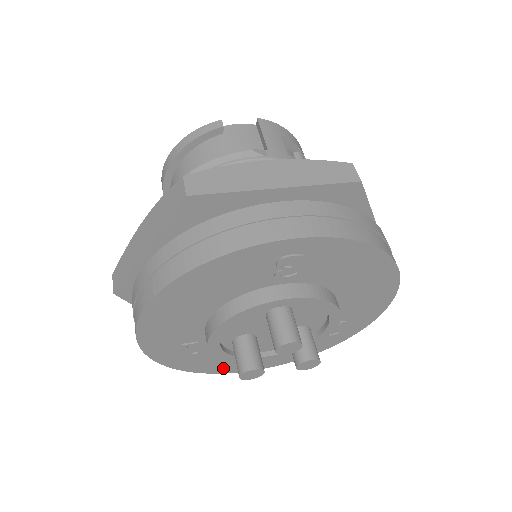
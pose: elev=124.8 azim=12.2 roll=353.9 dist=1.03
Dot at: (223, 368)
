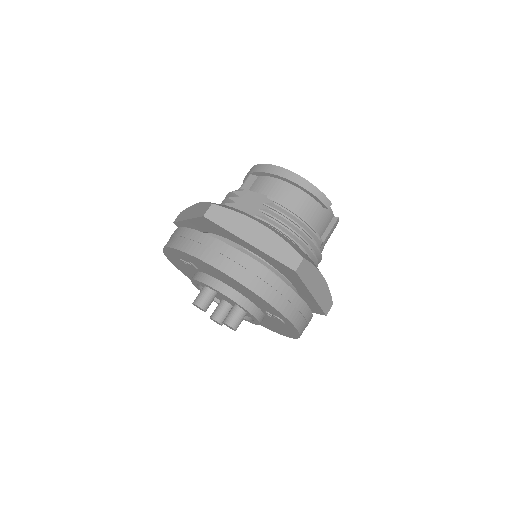
Dot at: (174, 261)
